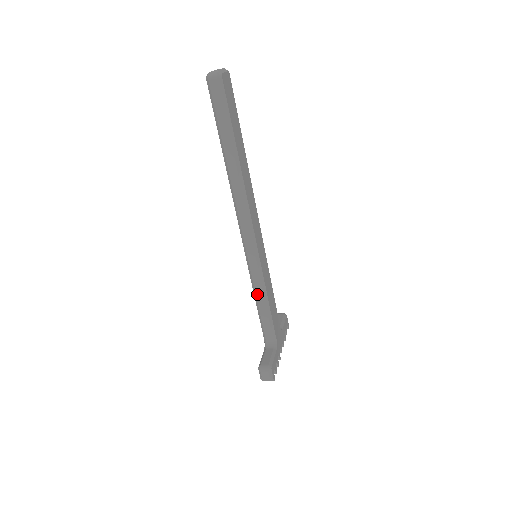
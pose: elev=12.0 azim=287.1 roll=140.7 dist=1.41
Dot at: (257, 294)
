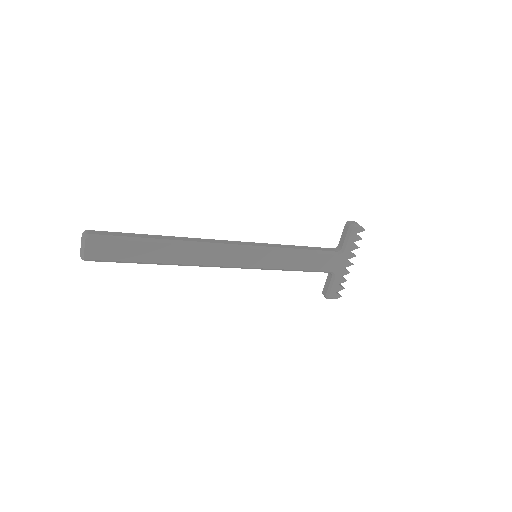
Dot at: occluded
